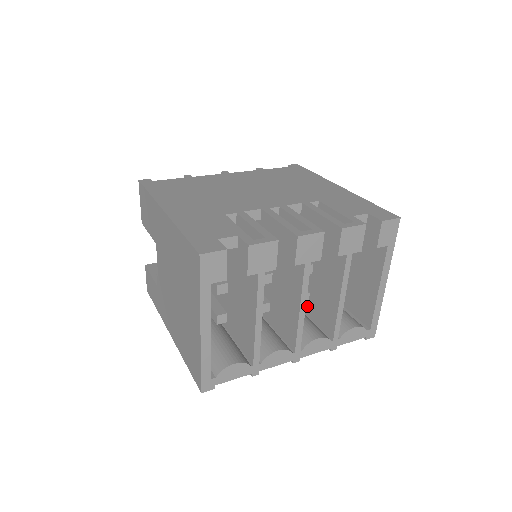
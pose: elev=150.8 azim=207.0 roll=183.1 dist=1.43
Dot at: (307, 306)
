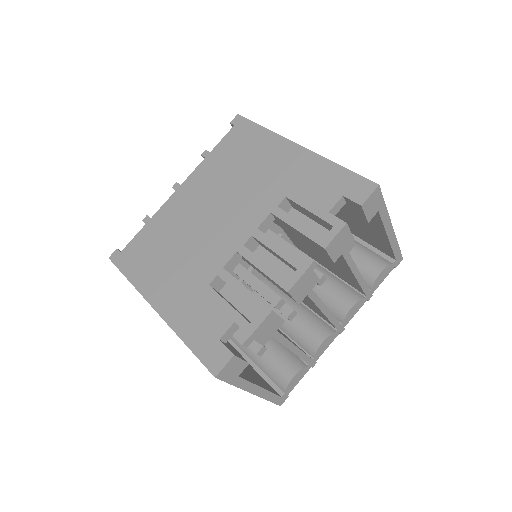
Dot at: (327, 267)
